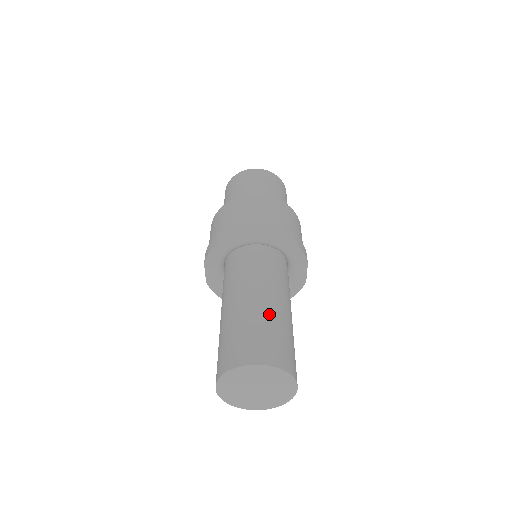
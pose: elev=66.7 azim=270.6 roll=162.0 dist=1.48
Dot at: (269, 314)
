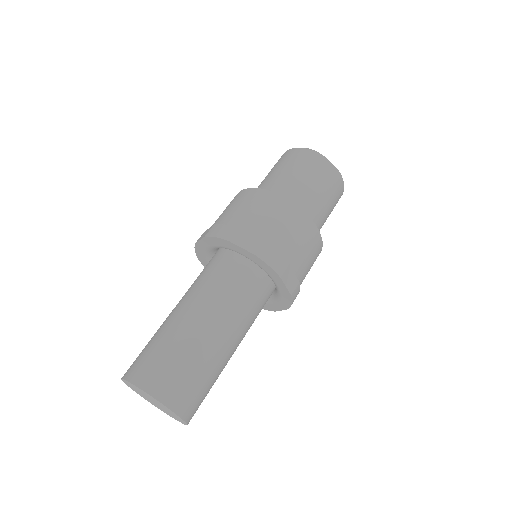
Dot at: (213, 357)
